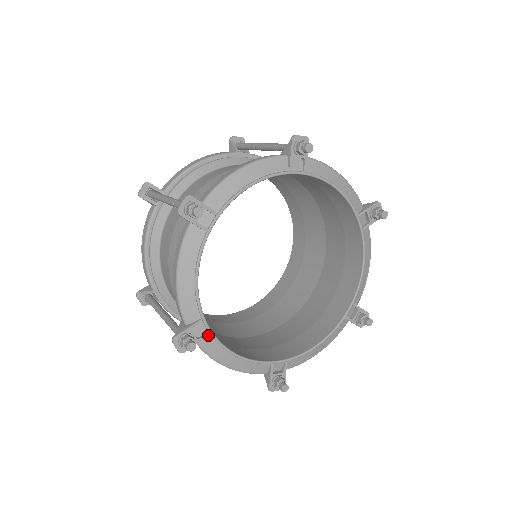
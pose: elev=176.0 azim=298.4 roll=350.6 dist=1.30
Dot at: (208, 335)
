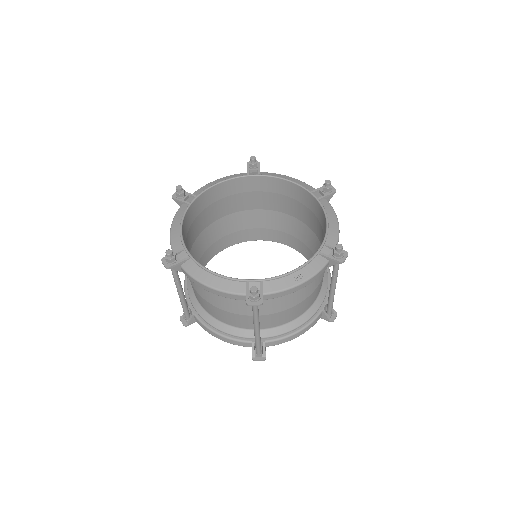
Dot at: (189, 258)
